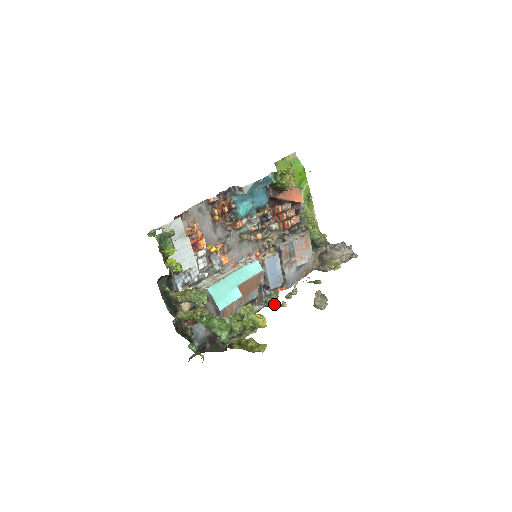
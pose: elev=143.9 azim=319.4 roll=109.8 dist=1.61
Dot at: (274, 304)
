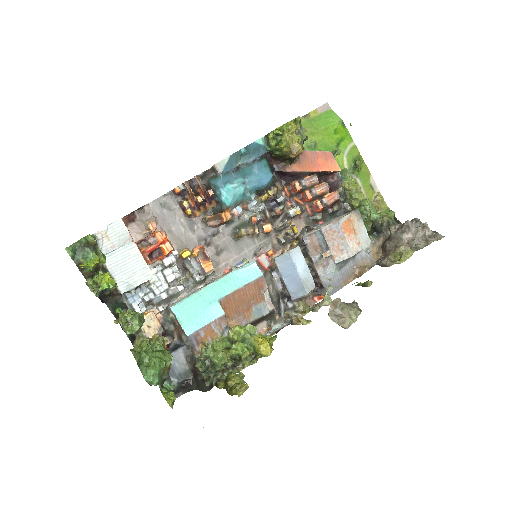
Dot at: (295, 321)
